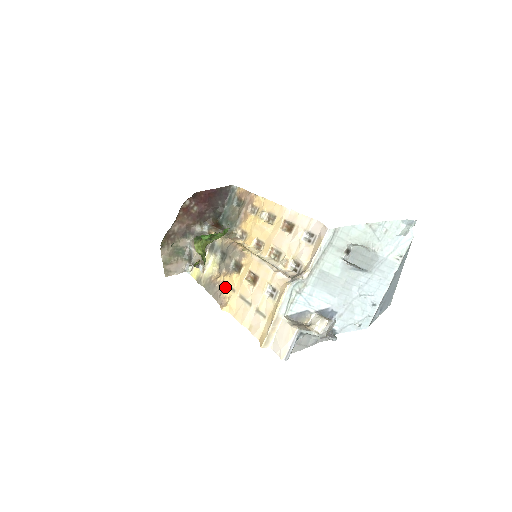
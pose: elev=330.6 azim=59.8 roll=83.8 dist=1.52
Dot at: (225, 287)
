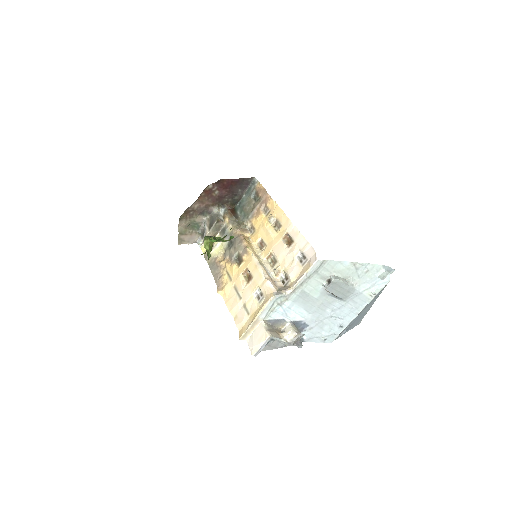
Dot at: (225, 273)
